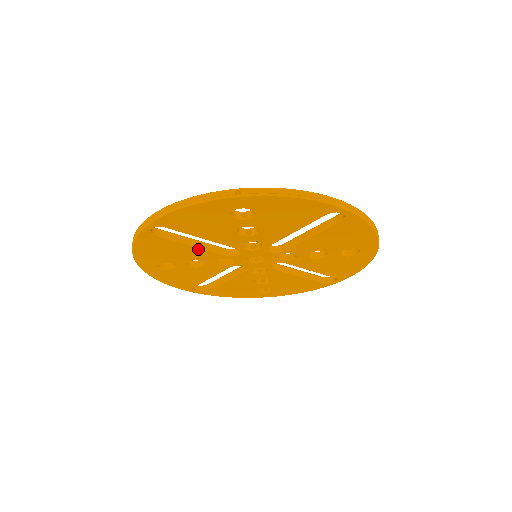
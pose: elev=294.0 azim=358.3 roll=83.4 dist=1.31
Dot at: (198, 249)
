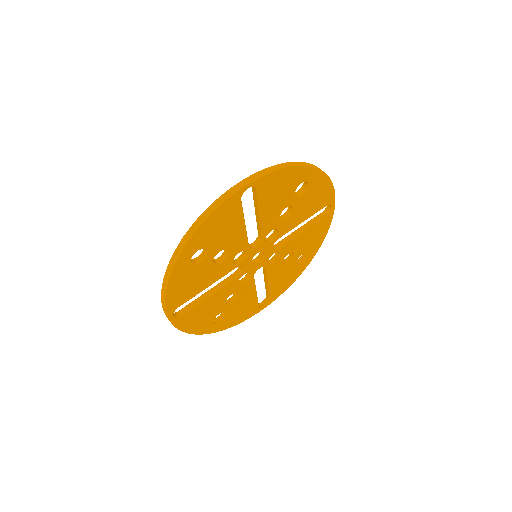
Dot at: (217, 293)
